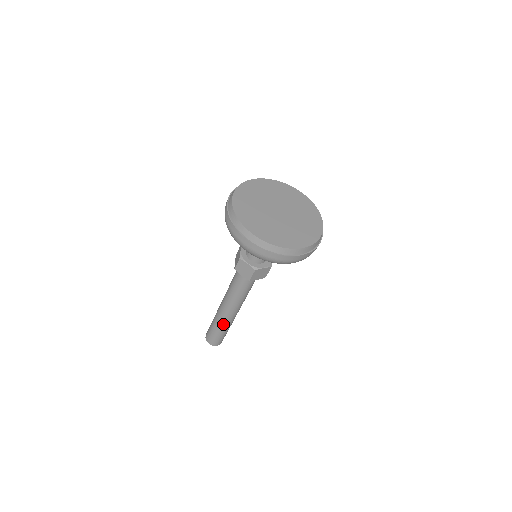
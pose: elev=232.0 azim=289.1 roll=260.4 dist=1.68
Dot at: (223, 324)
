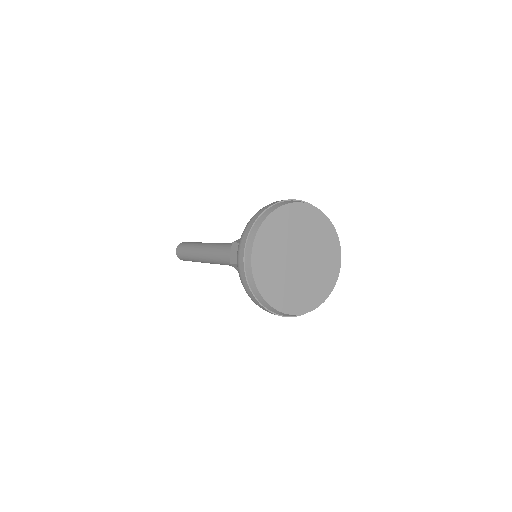
Dot at: (193, 255)
